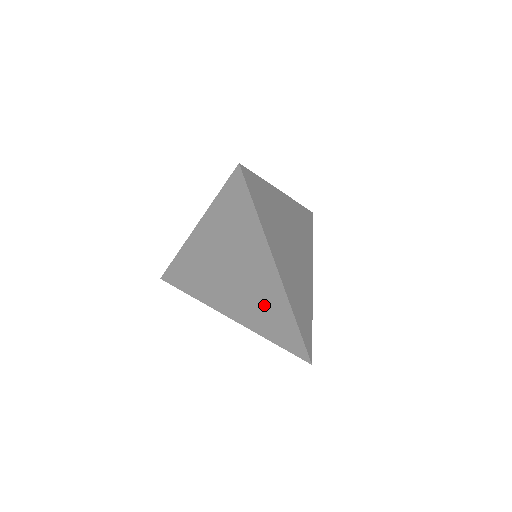
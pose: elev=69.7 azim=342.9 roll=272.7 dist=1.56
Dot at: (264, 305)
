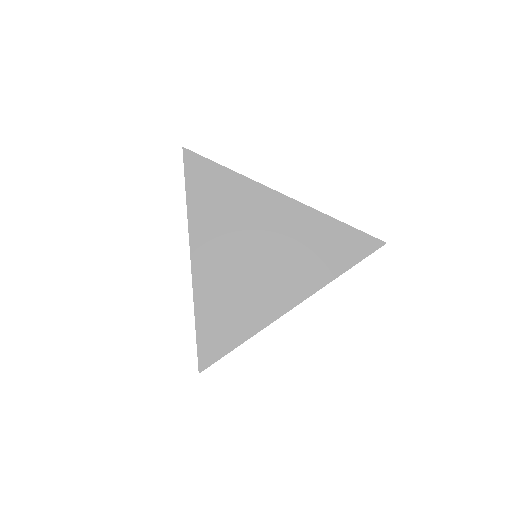
Dot at: (304, 243)
